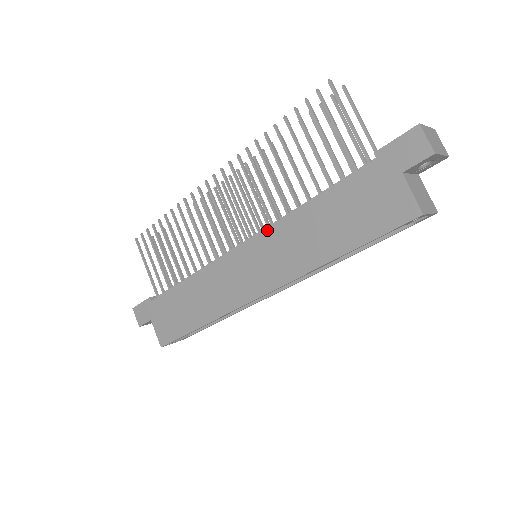
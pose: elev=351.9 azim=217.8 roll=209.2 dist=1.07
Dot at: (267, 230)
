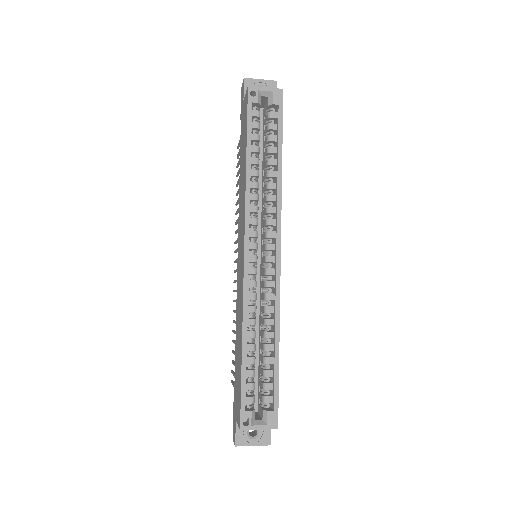
Dot at: (238, 222)
